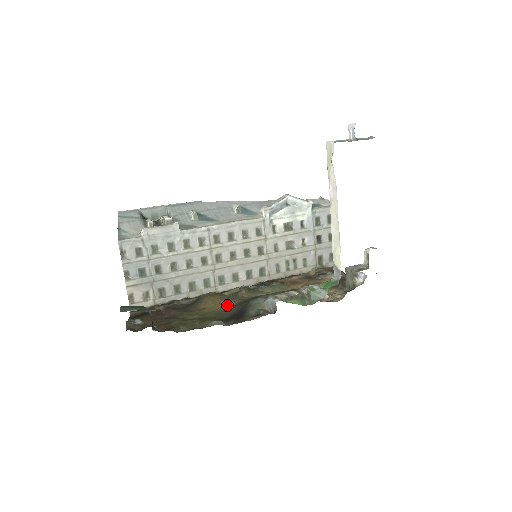
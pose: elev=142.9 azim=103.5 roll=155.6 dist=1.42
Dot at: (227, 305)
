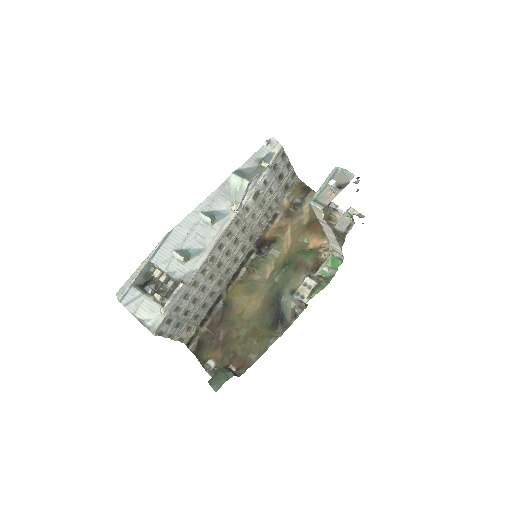
Dot at: (257, 303)
